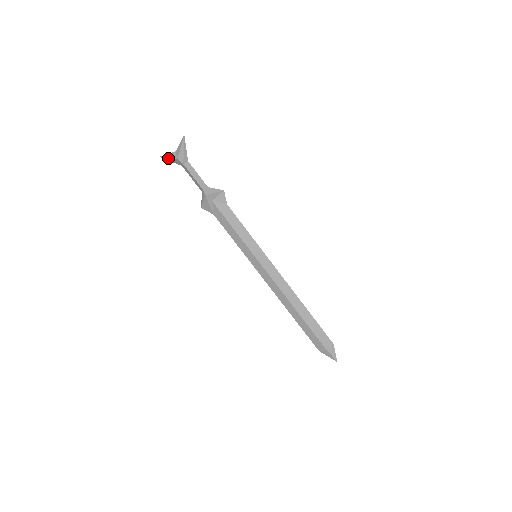
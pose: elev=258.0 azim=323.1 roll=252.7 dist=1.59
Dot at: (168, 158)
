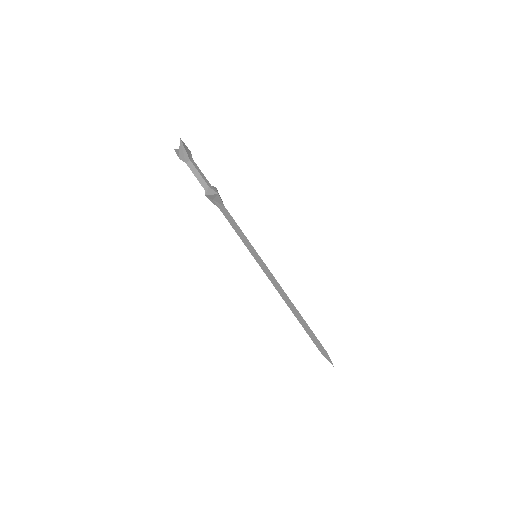
Dot at: (177, 153)
